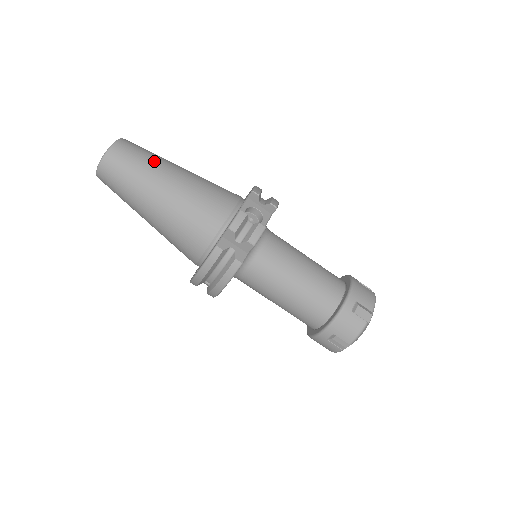
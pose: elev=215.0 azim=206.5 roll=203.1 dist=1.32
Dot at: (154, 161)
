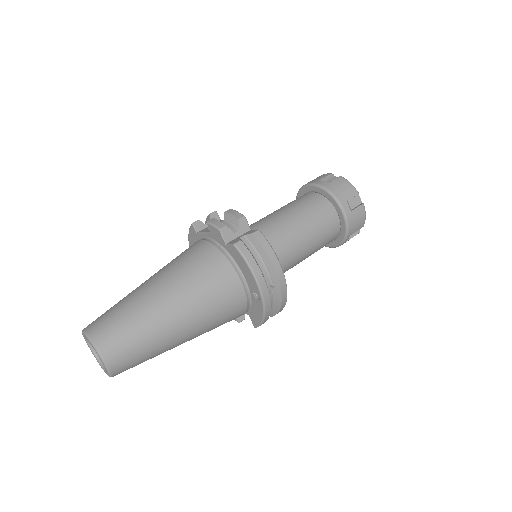
Dot at: (123, 299)
